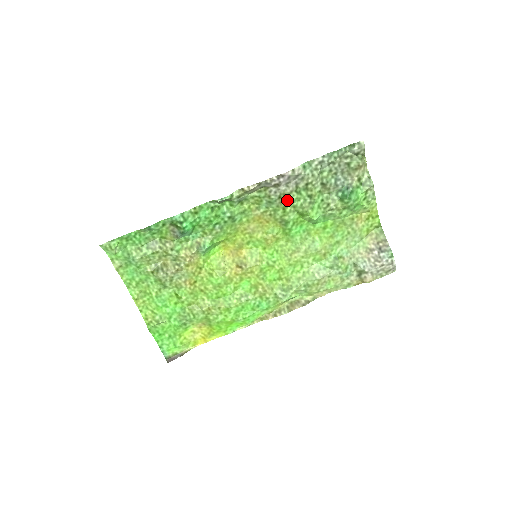
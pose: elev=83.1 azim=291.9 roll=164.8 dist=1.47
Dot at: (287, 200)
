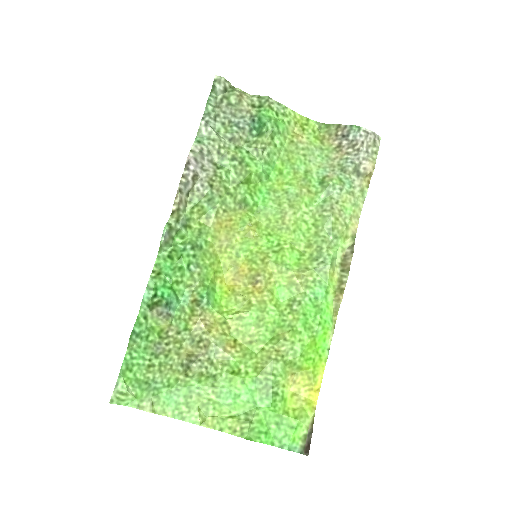
Dot at: (220, 182)
